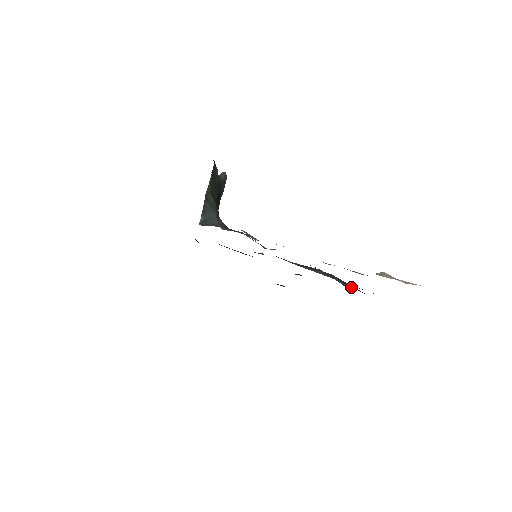
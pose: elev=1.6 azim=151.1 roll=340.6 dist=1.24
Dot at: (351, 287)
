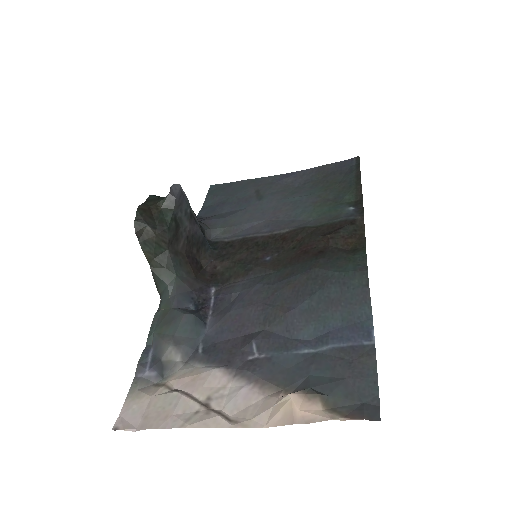
Dot at: (324, 332)
